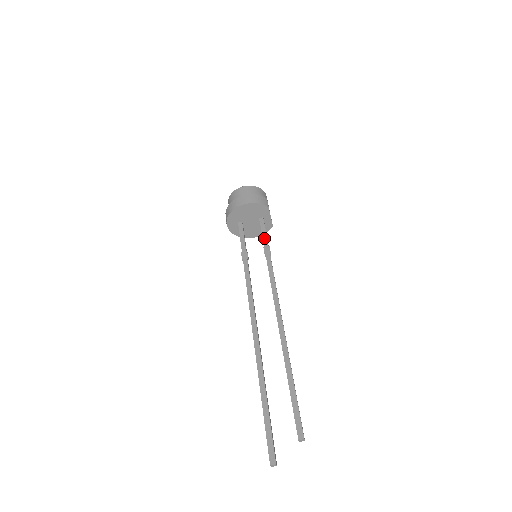
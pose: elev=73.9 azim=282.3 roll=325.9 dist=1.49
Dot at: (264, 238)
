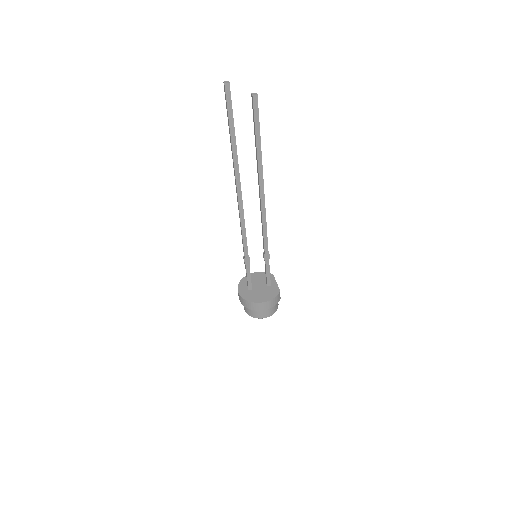
Dot at: occluded
